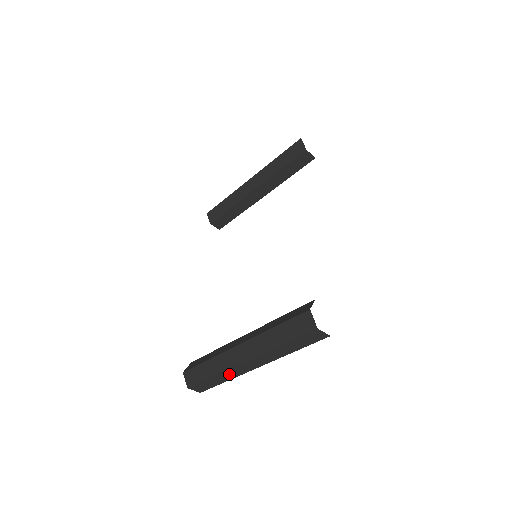
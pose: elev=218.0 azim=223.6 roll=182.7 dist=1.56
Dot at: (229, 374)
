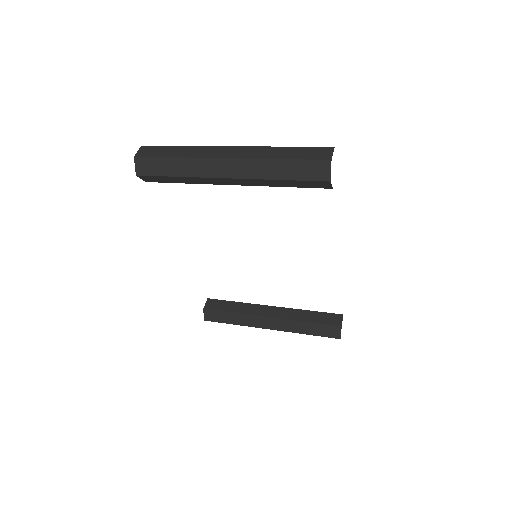
Dot at: occluded
